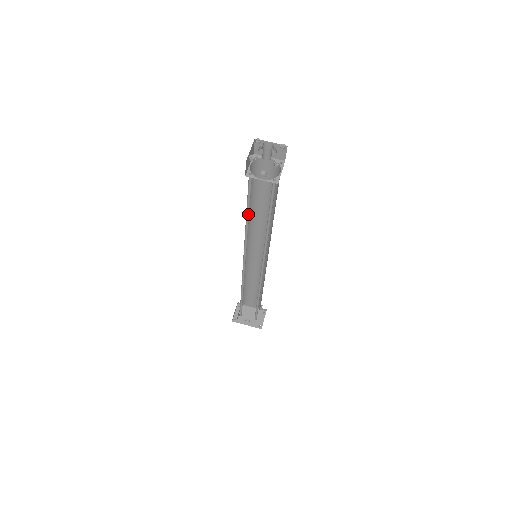
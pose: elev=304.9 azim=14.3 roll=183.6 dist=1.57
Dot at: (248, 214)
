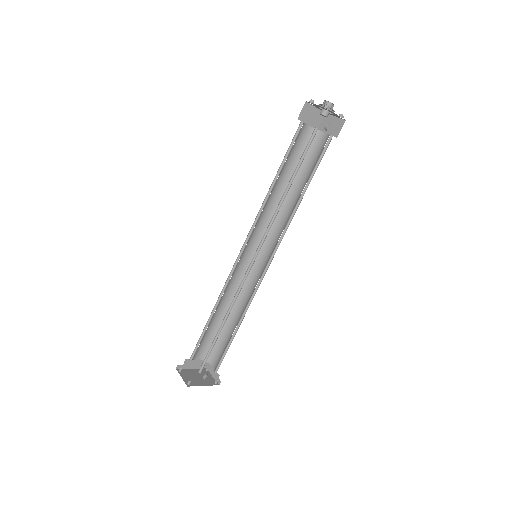
Dot at: (289, 183)
